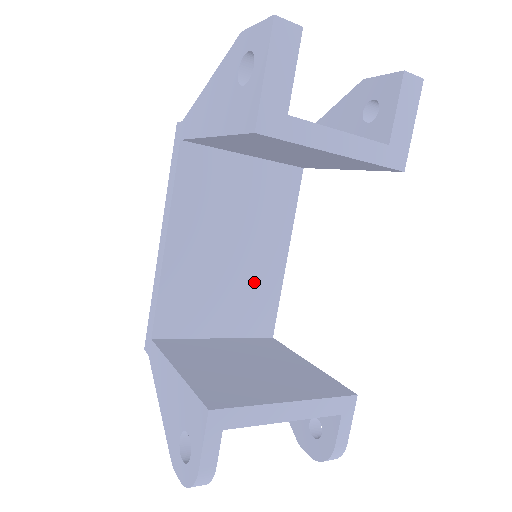
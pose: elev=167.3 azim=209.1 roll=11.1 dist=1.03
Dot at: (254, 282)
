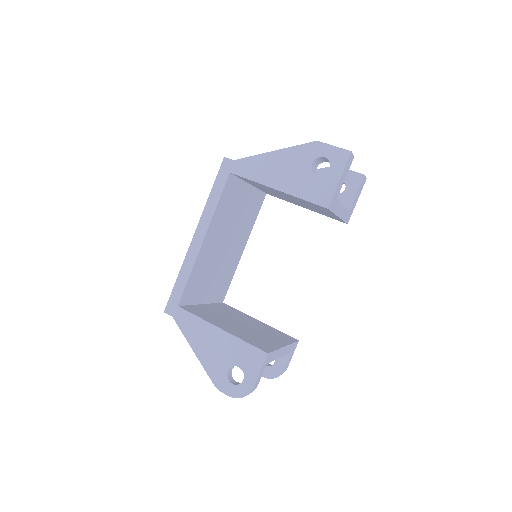
Dot at: (227, 266)
